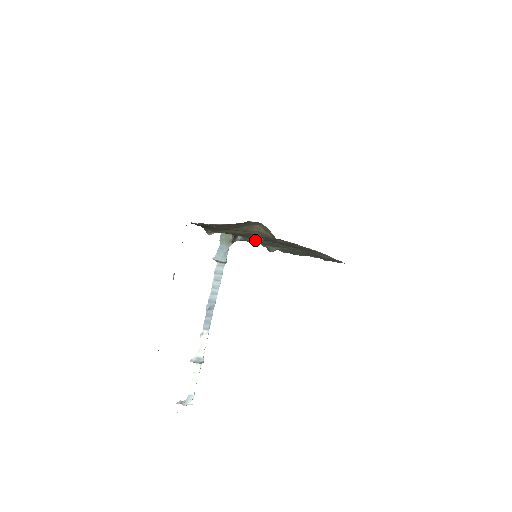
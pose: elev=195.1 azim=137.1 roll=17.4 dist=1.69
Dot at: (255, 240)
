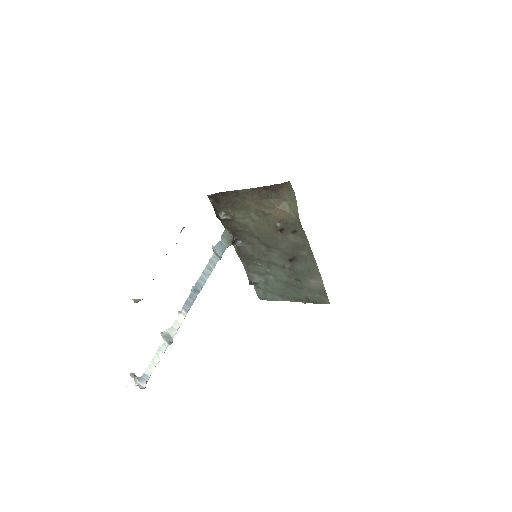
Dot at: (253, 249)
